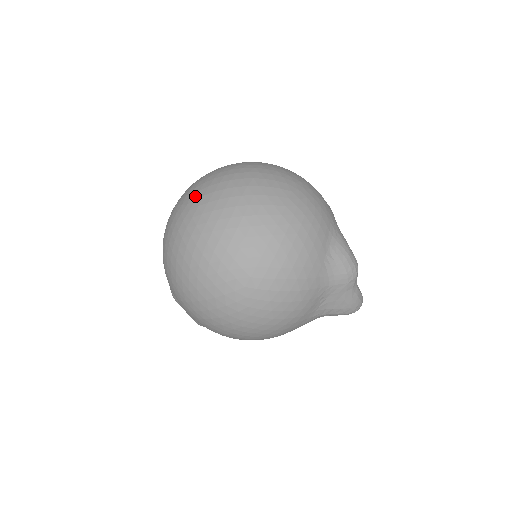
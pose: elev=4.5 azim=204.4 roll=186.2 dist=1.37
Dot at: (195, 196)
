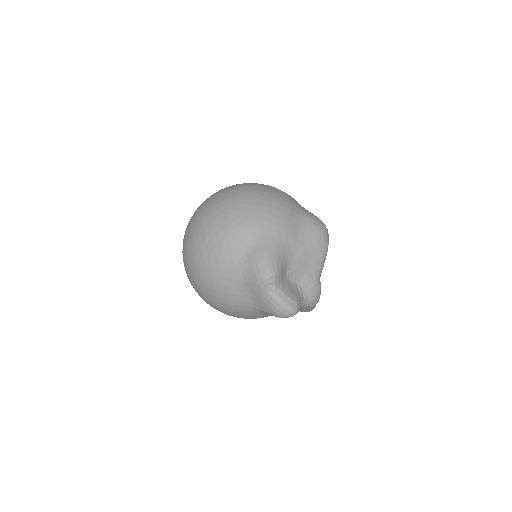
Dot at: occluded
